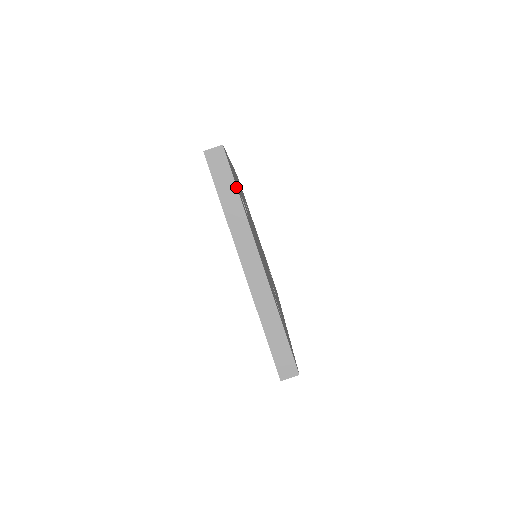
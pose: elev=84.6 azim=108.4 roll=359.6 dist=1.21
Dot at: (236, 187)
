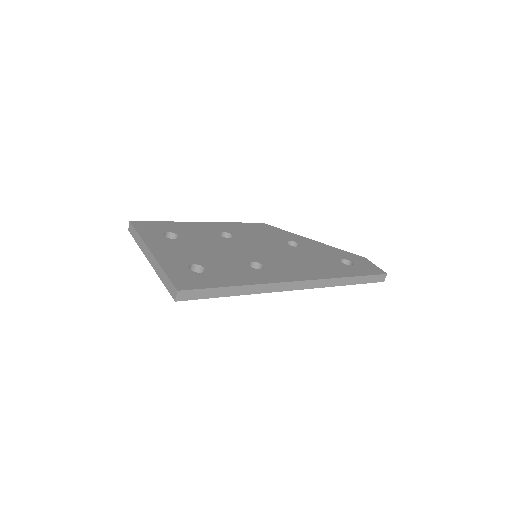
Dot at: (136, 231)
